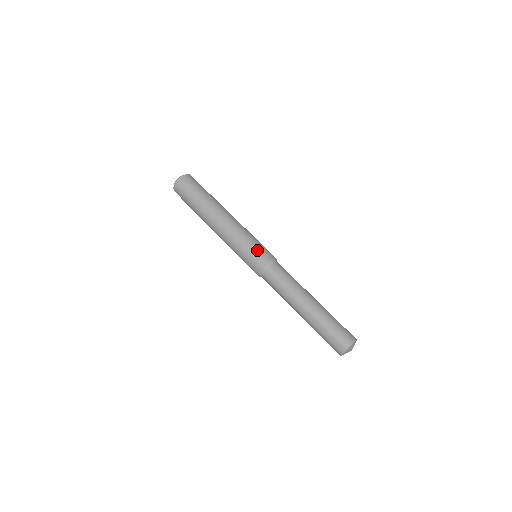
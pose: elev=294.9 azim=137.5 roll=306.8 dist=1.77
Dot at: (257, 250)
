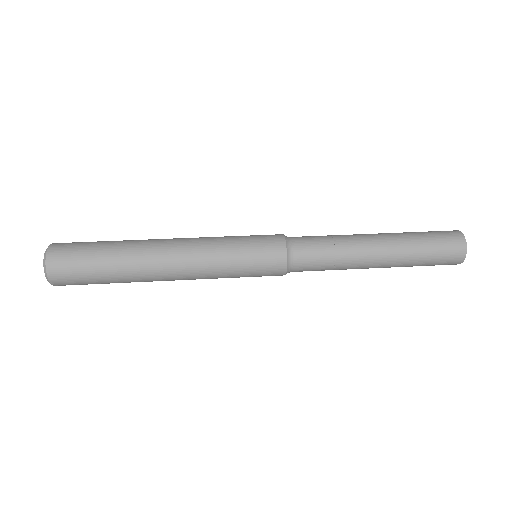
Dot at: (257, 239)
